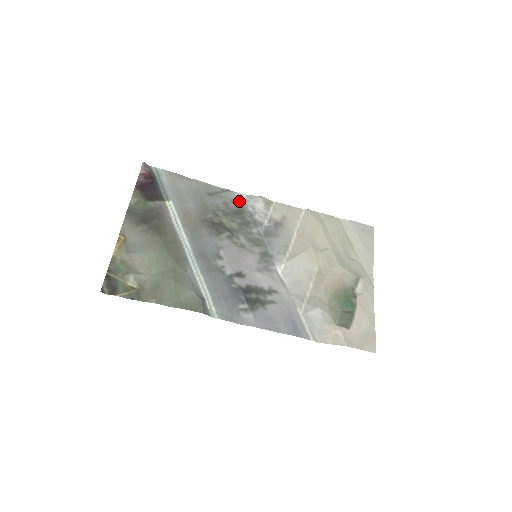
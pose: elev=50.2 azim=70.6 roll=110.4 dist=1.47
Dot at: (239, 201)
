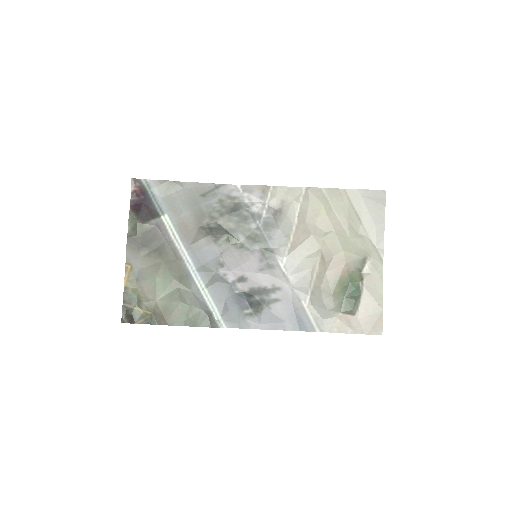
Dot at: (234, 194)
